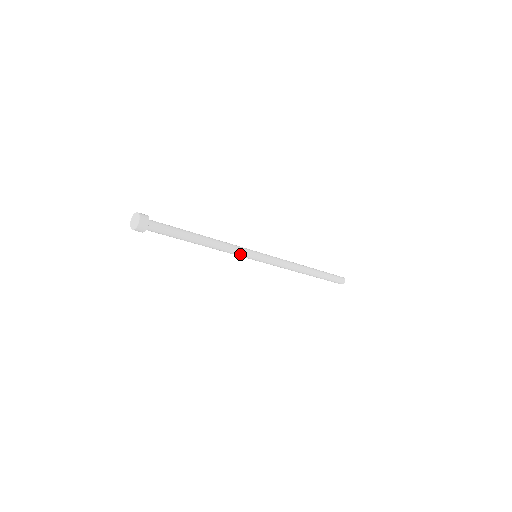
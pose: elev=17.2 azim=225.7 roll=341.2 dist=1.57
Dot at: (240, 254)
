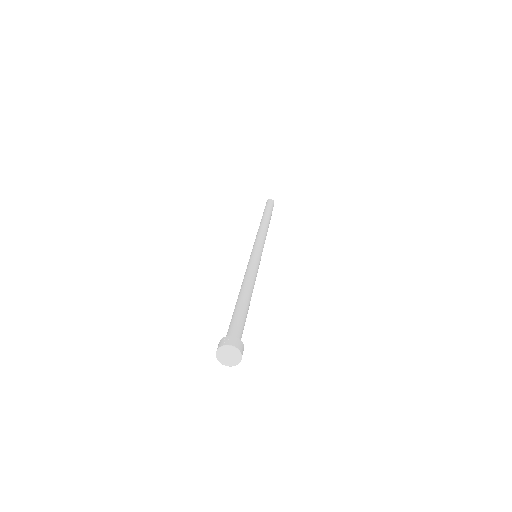
Dot at: occluded
